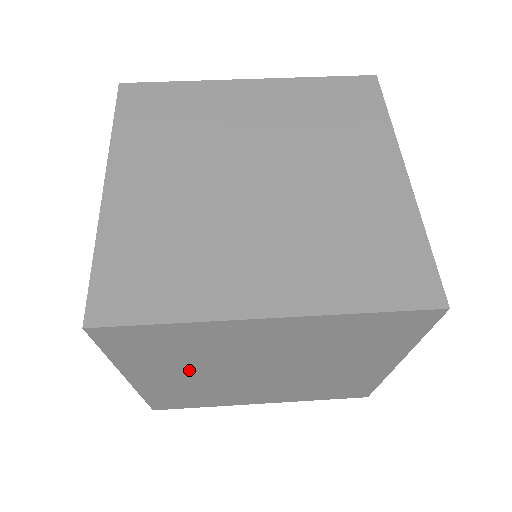
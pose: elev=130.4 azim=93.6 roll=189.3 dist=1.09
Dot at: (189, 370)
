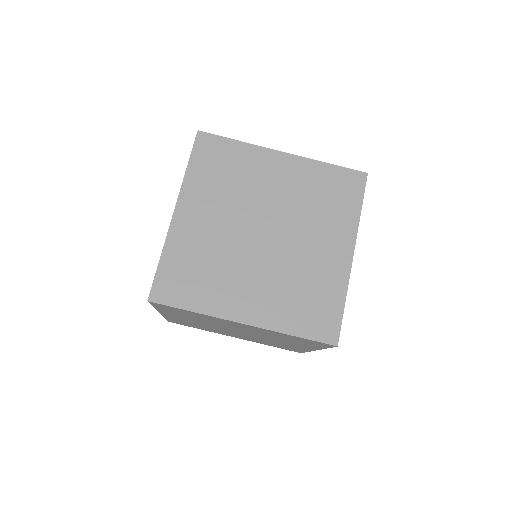
Dot at: (196, 320)
